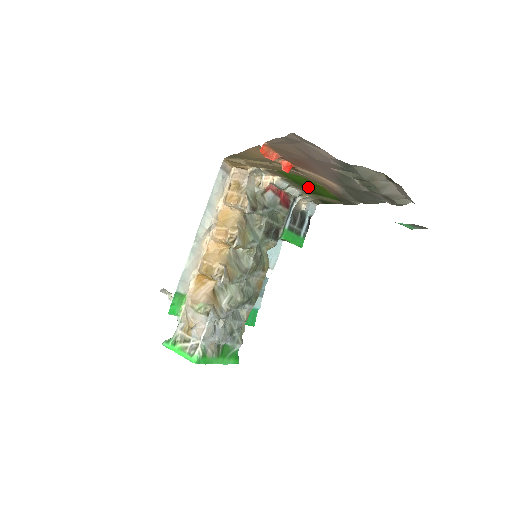
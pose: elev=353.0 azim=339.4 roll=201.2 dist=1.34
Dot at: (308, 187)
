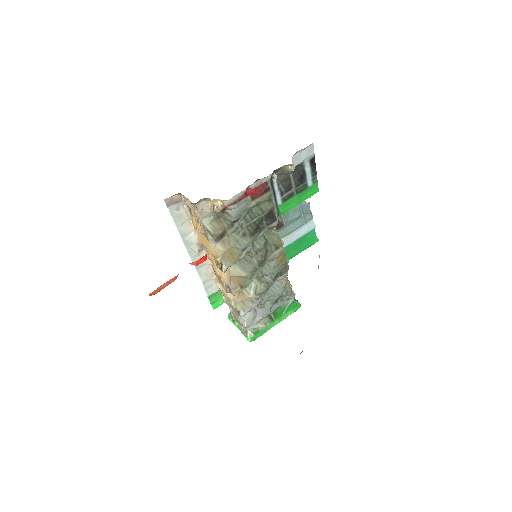
Dot at: occluded
